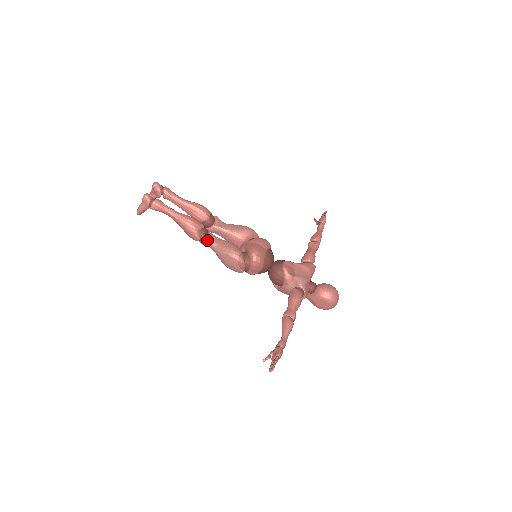
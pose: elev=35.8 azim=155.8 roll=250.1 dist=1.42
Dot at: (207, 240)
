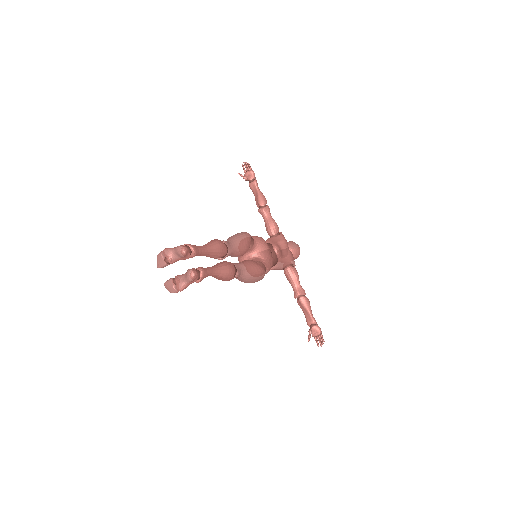
Dot at: (239, 275)
